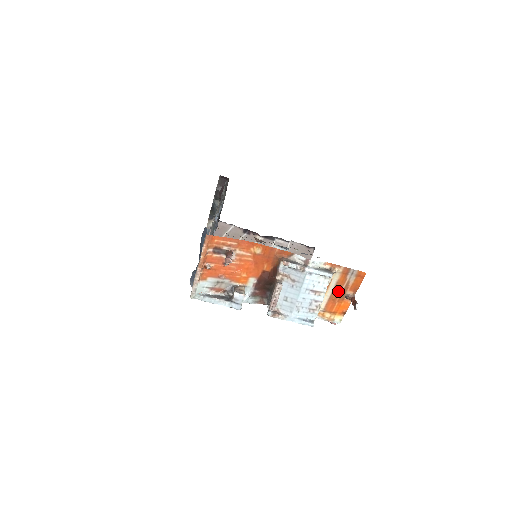
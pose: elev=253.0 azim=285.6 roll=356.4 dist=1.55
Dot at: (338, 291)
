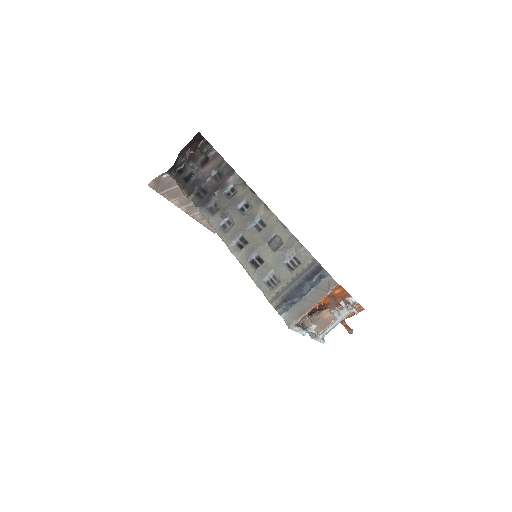
Dot at: occluded
